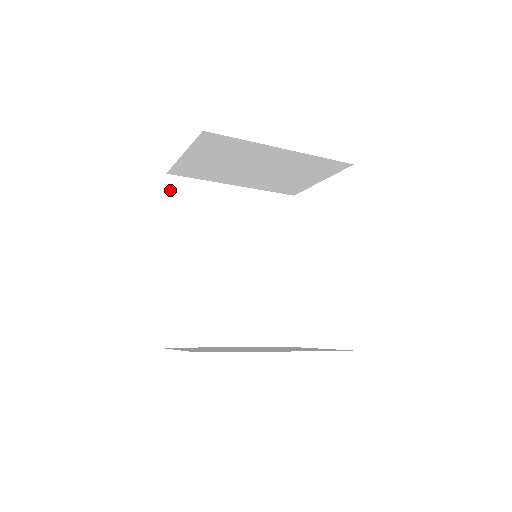
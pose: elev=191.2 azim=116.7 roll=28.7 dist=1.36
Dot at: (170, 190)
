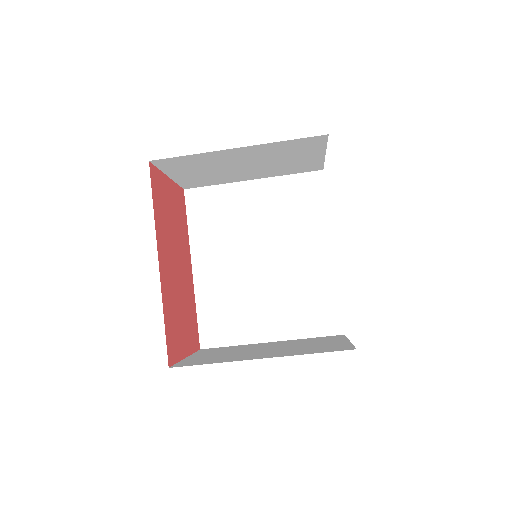
Dot at: (190, 204)
